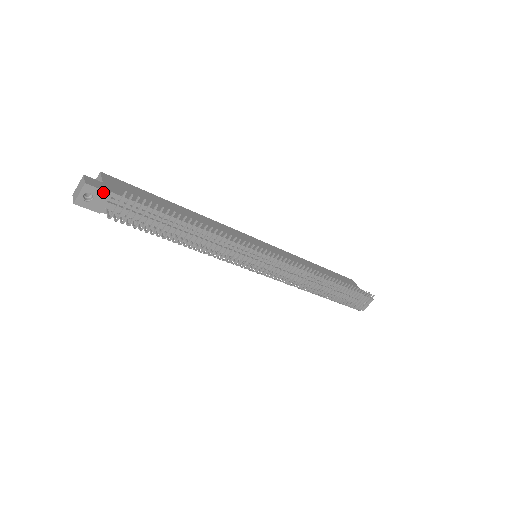
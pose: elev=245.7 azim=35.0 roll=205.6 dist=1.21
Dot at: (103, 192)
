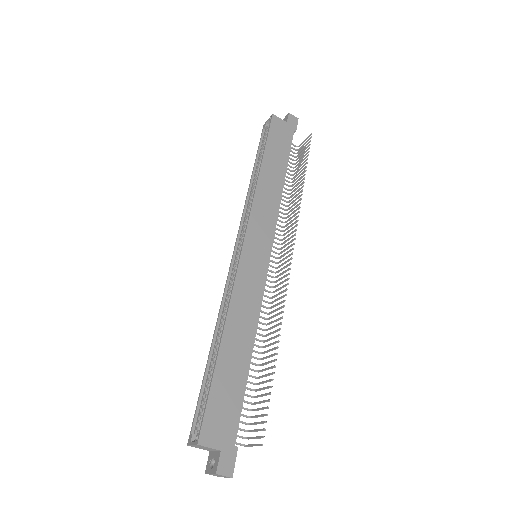
Dot at: (235, 456)
